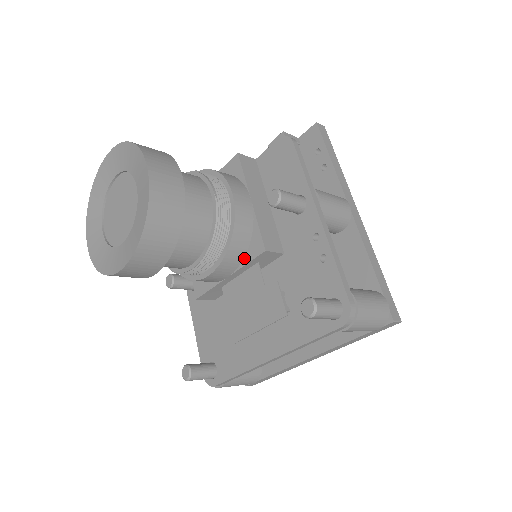
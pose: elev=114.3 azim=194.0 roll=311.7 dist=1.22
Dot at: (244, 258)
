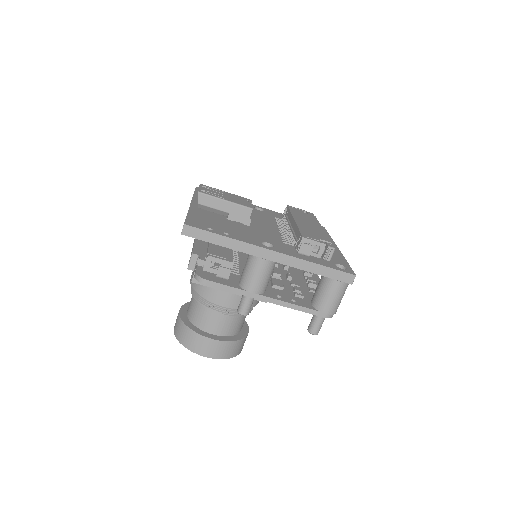
Dot at: occluded
